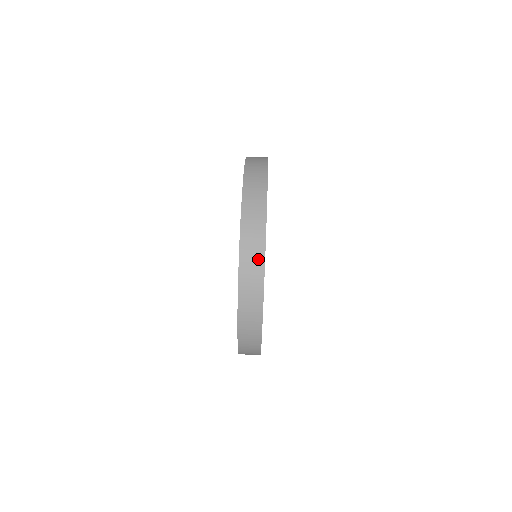
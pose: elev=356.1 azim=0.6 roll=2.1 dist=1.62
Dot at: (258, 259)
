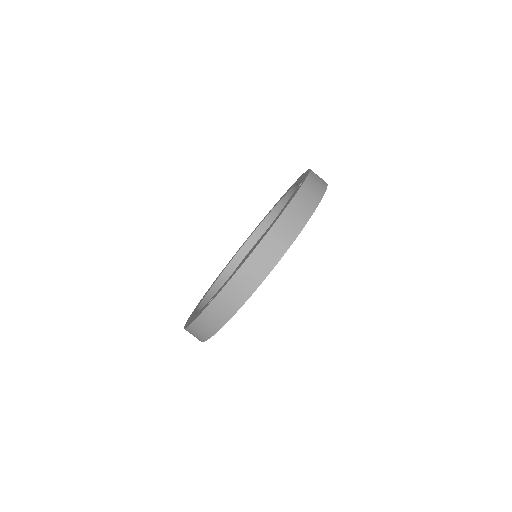
Dot at: (321, 187)
